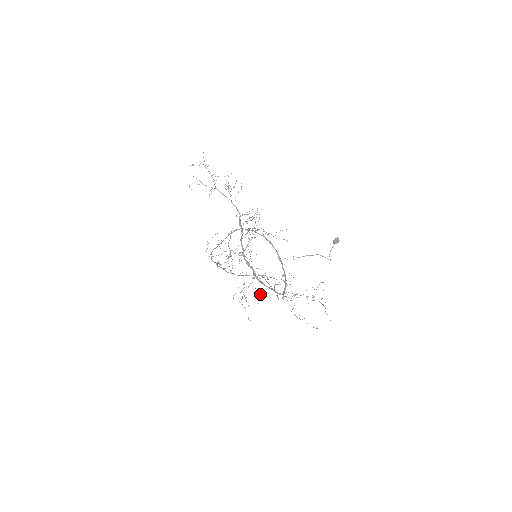
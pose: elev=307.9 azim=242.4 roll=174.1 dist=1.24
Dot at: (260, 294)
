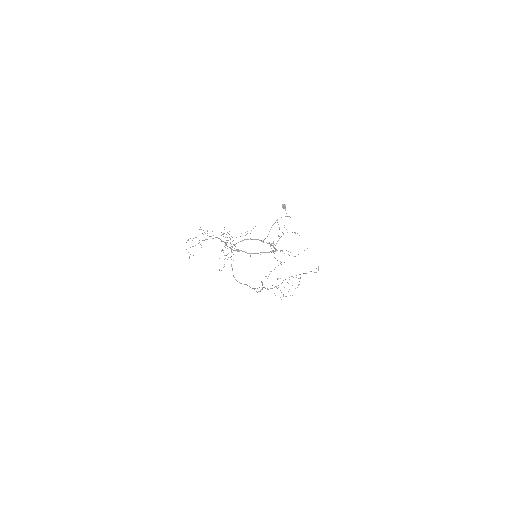
Dot at: occluded
